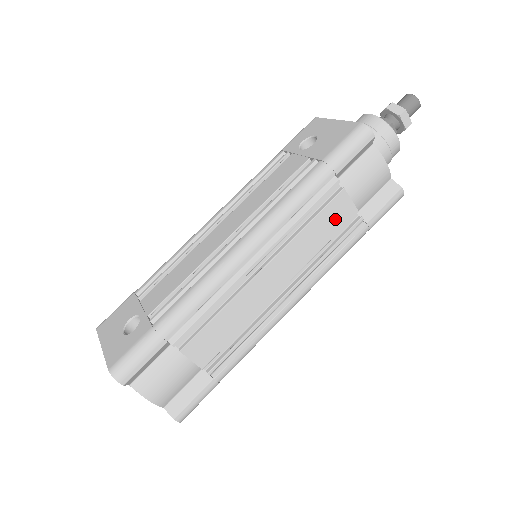
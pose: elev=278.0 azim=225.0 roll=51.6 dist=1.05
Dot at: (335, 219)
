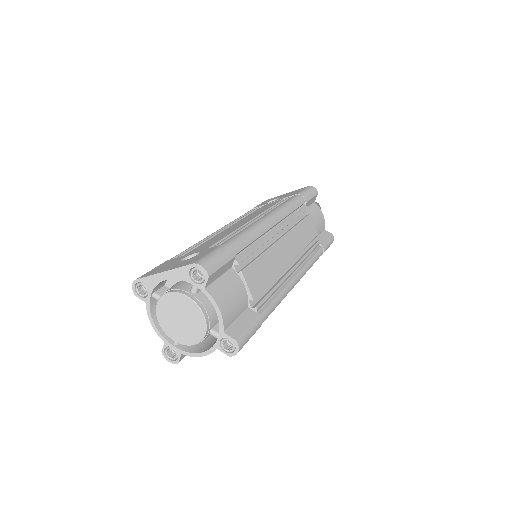
Dot at: (309, 231)
